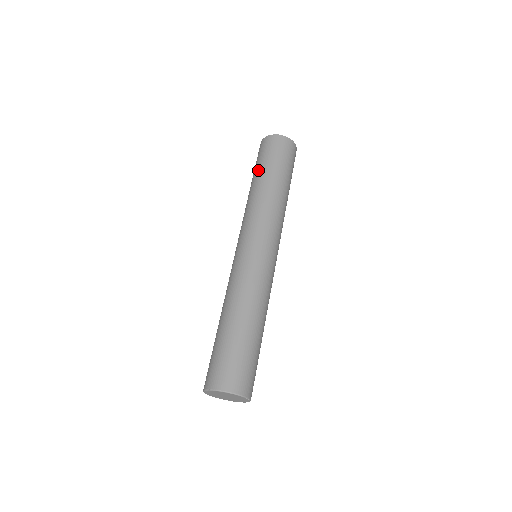
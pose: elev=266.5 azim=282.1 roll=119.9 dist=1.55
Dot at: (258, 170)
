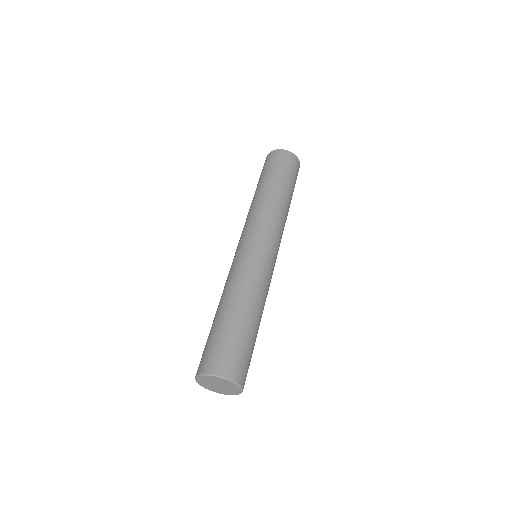
Dot at: (260, 180)
